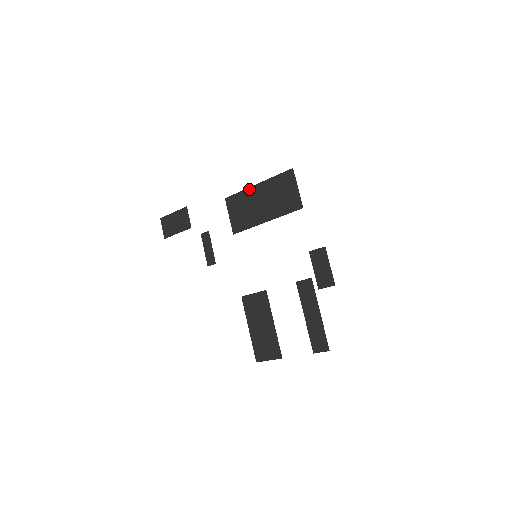
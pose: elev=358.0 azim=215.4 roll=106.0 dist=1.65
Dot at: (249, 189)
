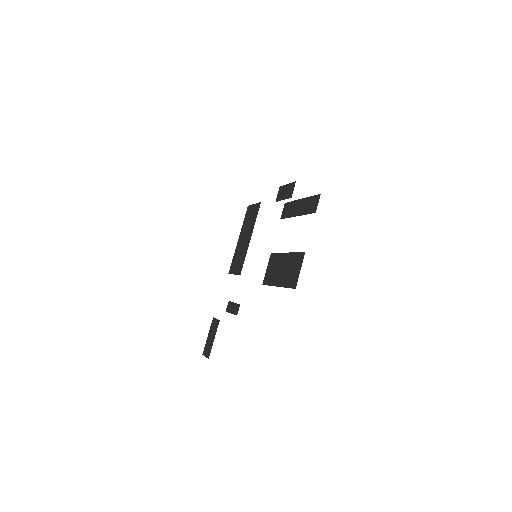
Dot at: (236, 248)
